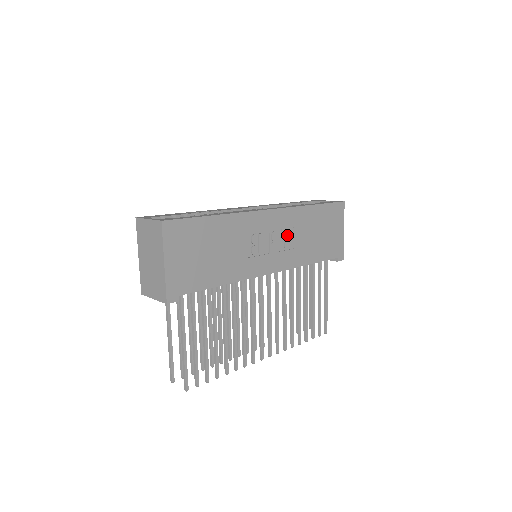
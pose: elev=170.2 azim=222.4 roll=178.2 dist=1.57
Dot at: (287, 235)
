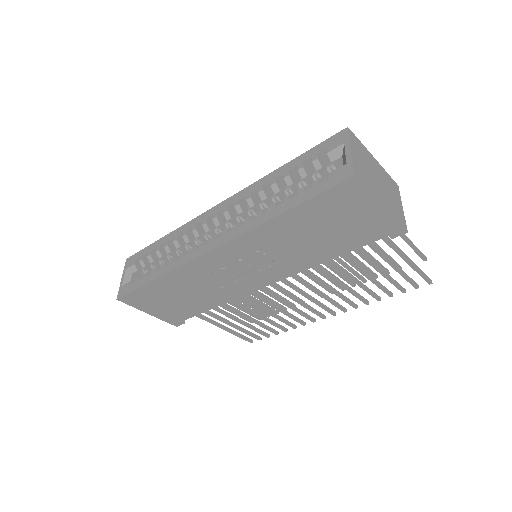
Dot at: (261, 255)
